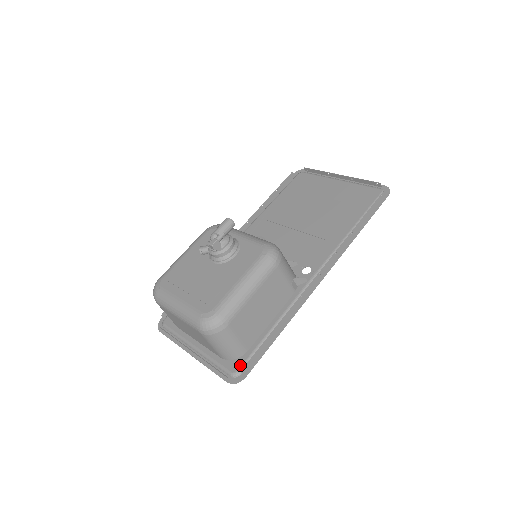
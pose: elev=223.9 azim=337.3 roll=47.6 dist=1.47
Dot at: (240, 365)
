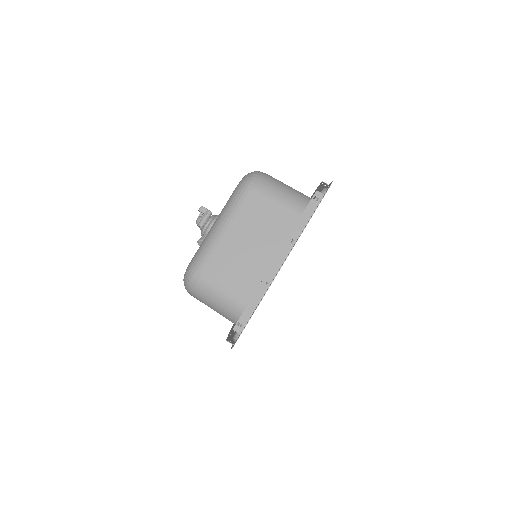
Dot at: occluded
